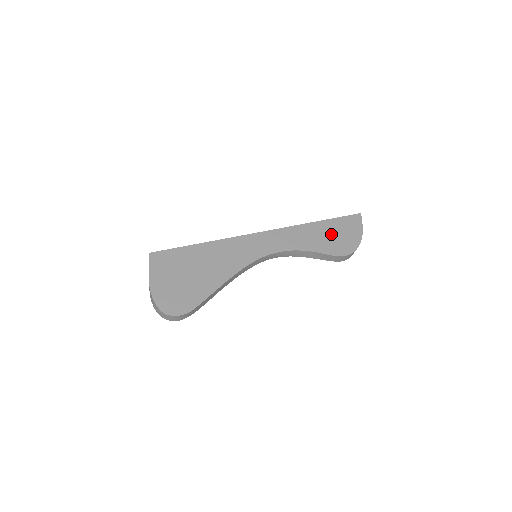
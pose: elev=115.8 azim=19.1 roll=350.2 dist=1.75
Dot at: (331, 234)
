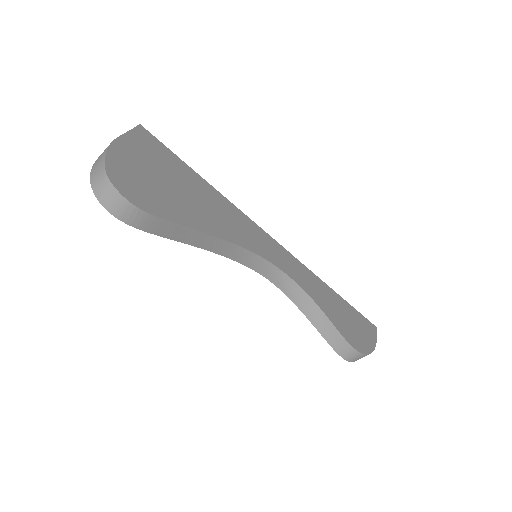
Dot at: (345, 315)
